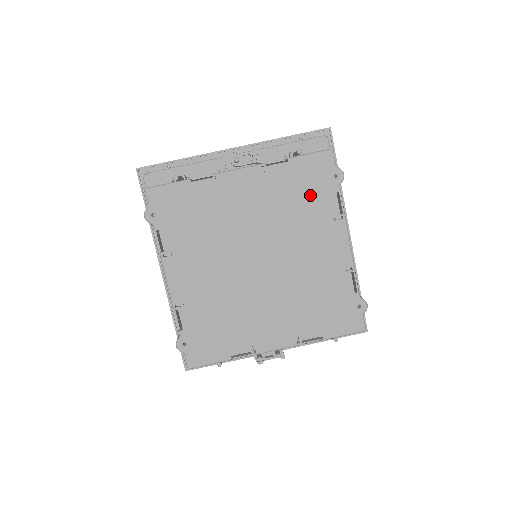
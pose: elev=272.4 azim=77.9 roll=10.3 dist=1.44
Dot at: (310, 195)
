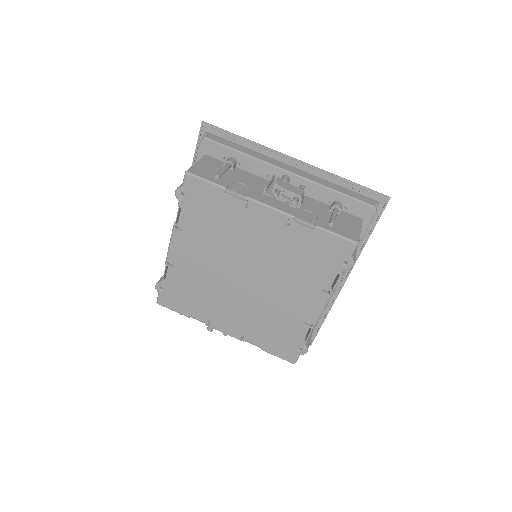
Dot at: (315, 262)
